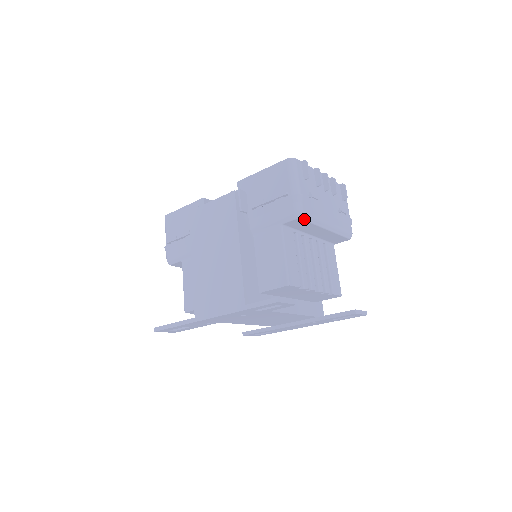
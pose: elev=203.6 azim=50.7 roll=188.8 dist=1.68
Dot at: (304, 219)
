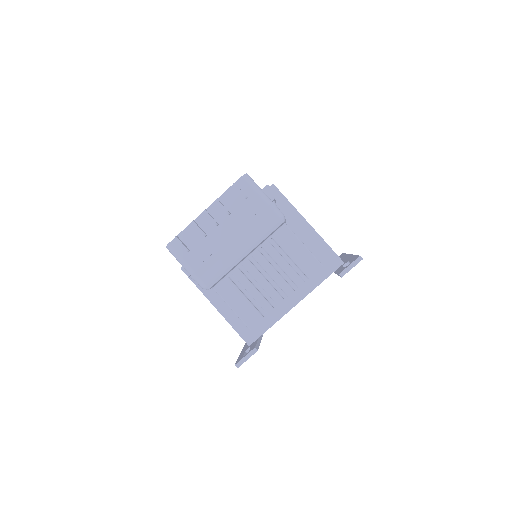
Dot at: (213, 284)
